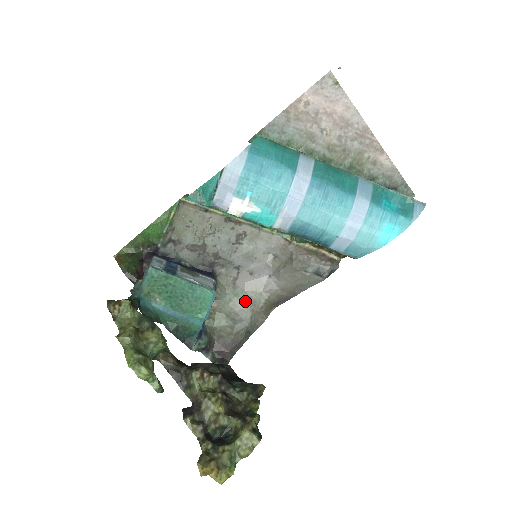
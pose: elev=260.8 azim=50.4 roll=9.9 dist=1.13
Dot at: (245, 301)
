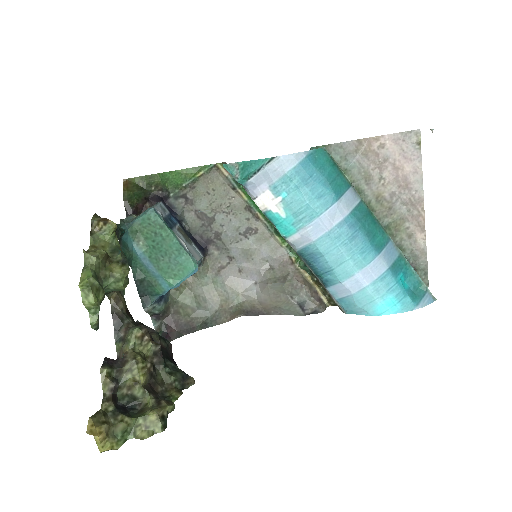
Dot at: (220, 293)
